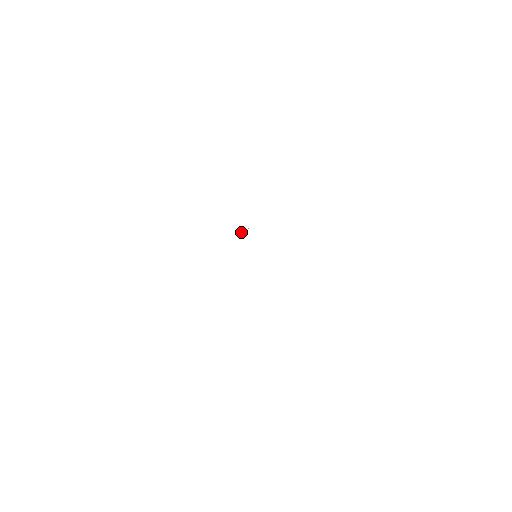
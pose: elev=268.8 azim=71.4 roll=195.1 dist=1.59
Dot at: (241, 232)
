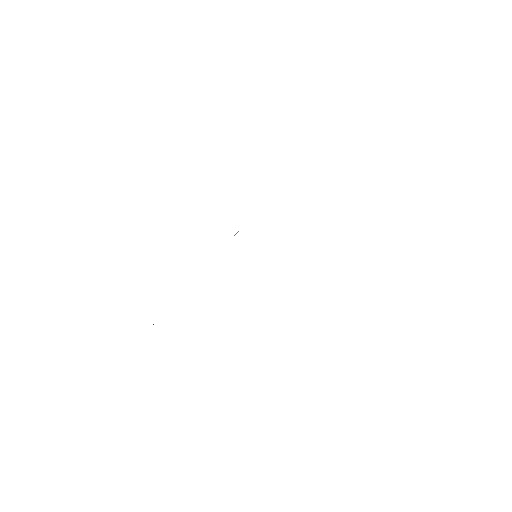
Dot at: (235, 234)
